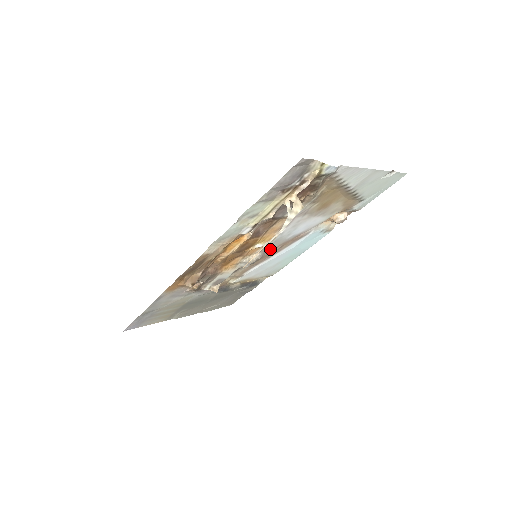
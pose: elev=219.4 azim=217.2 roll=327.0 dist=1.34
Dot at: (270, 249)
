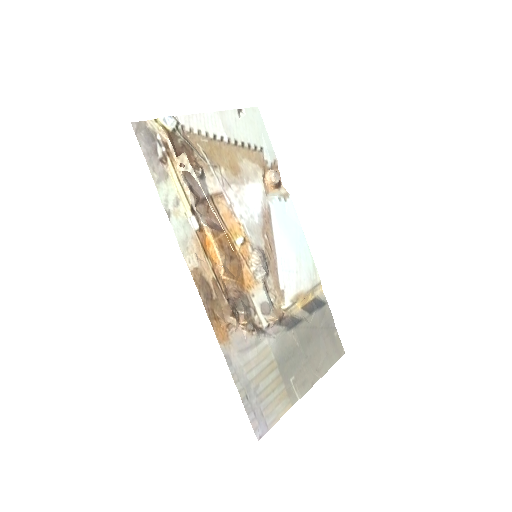
Dot at: (260, 243)
